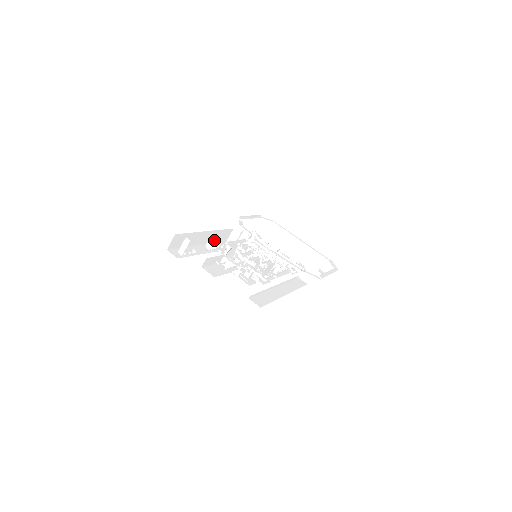
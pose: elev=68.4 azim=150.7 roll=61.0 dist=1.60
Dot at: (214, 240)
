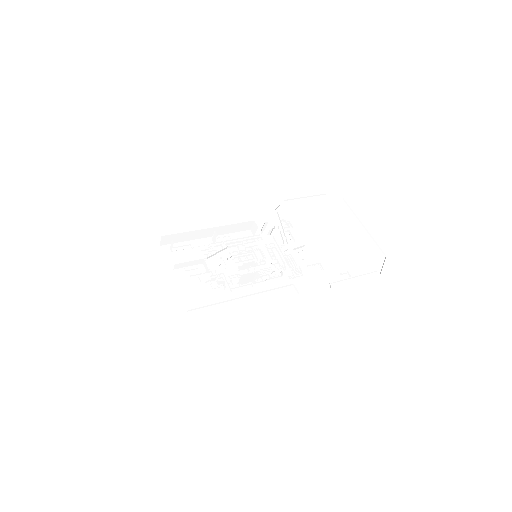
Dot at: (216, 236)
